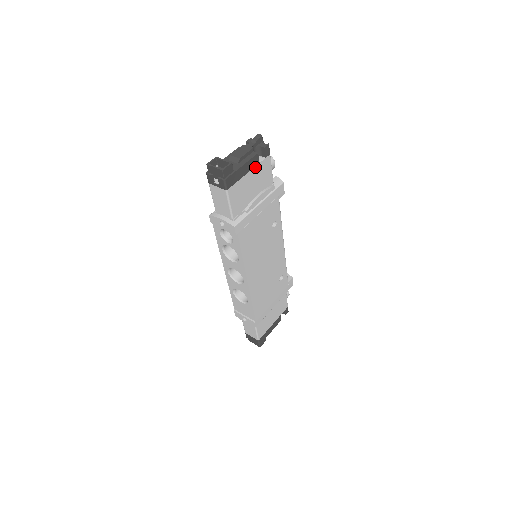
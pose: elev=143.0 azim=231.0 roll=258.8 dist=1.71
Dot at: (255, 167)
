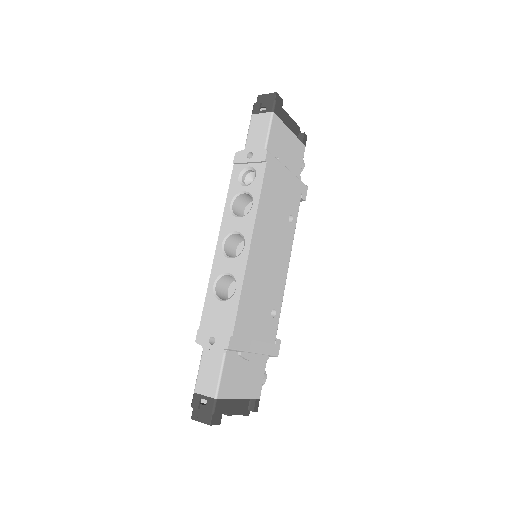
Dot at: (294, 136)
